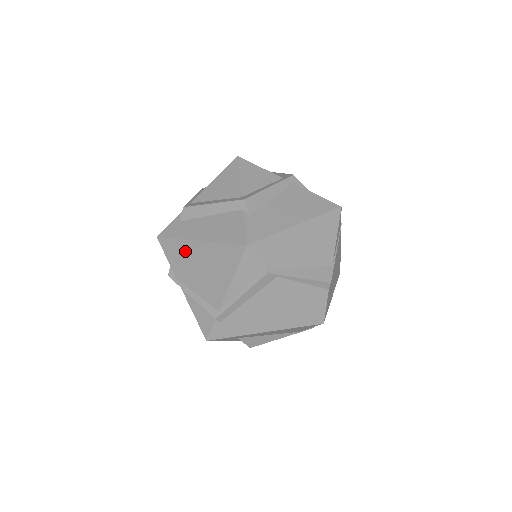
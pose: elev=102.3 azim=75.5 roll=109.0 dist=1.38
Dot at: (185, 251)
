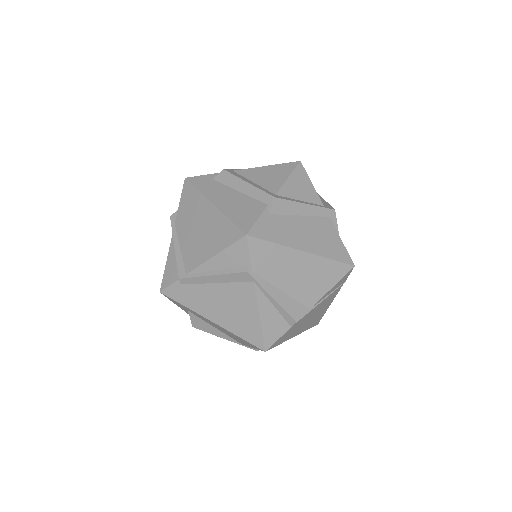
Dot at: (197, 205)
